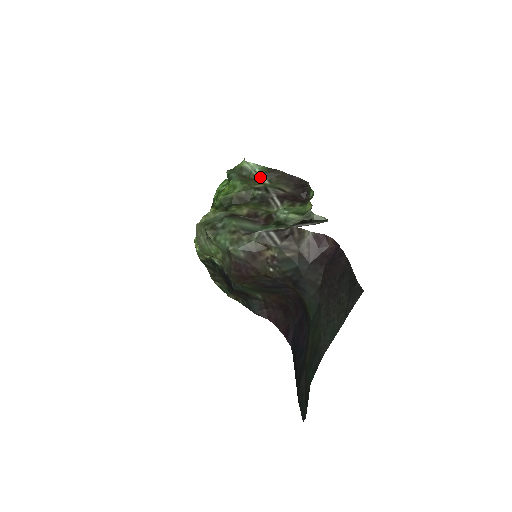
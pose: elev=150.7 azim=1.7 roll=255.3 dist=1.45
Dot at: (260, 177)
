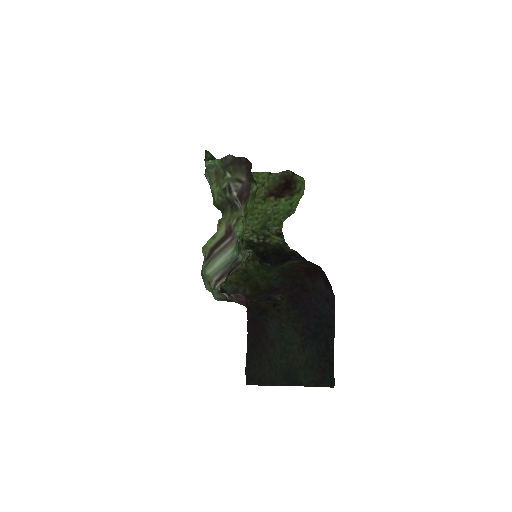
Dot at: (223, 171)
